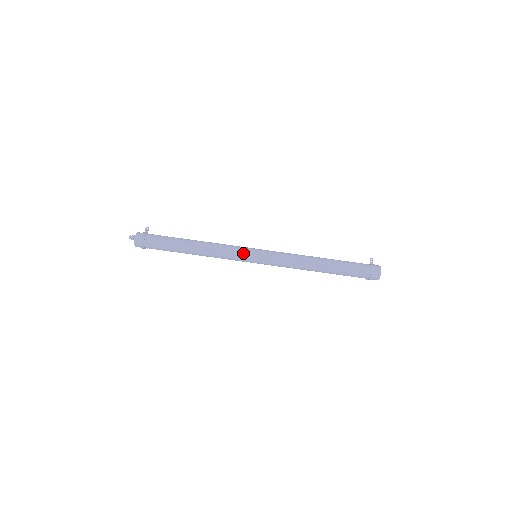
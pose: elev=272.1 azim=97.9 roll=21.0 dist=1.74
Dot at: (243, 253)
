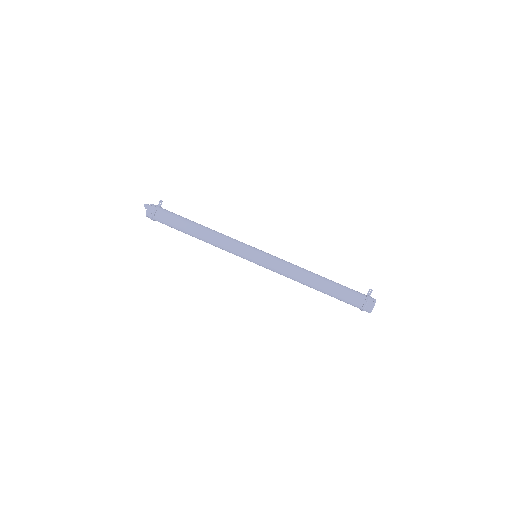
Dot at: (243, 252)
